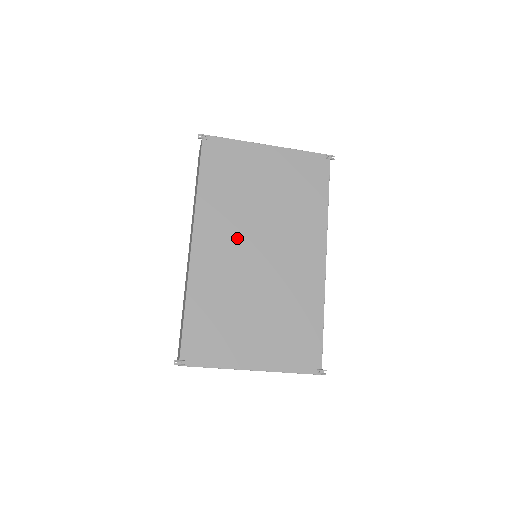
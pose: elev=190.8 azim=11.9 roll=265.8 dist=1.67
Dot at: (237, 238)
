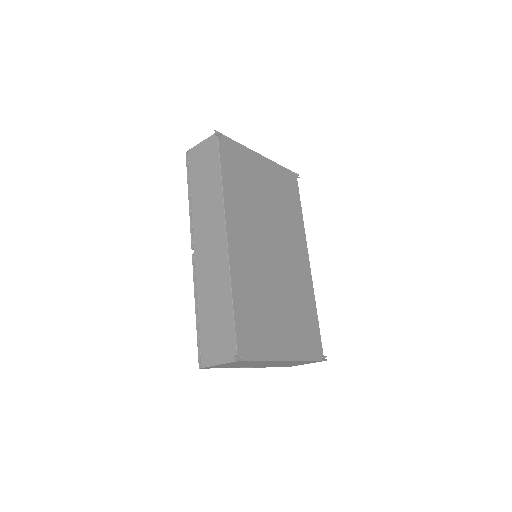
Dot at: (256, 235)
